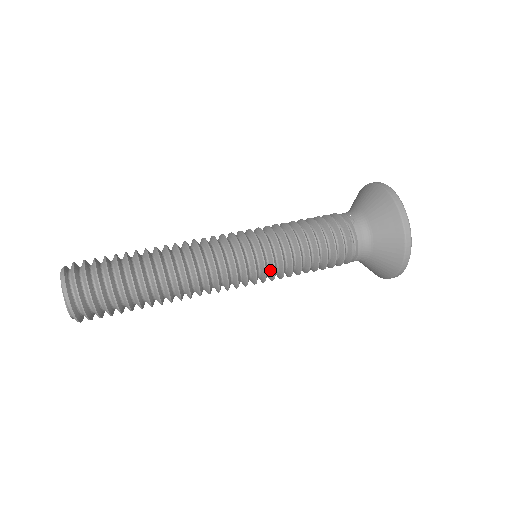
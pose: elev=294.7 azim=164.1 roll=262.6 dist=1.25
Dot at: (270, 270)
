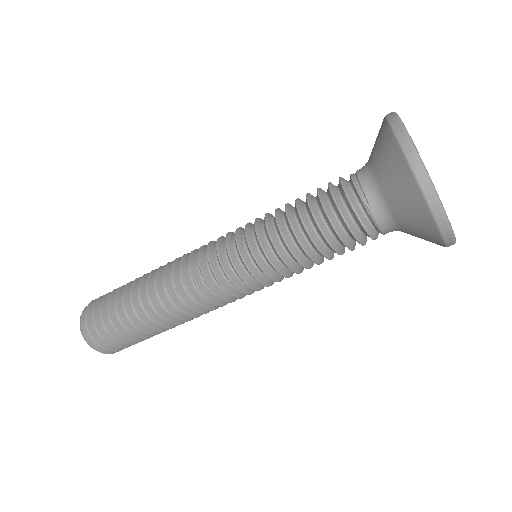
Dot at: occluded
